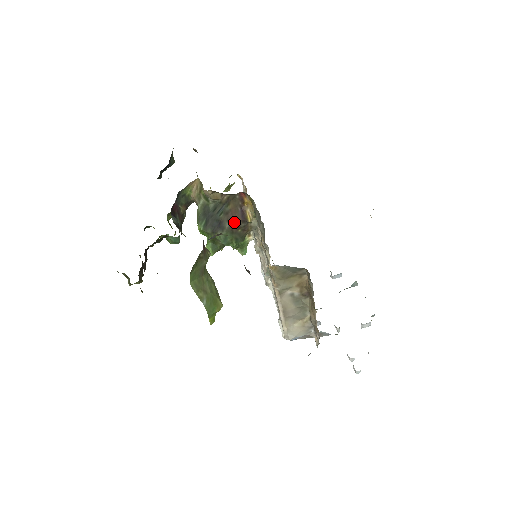
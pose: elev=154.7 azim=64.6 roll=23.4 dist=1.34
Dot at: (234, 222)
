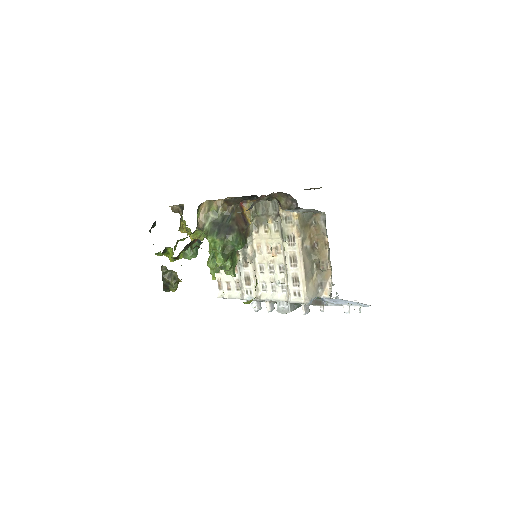
Dot at: (240, 225)
